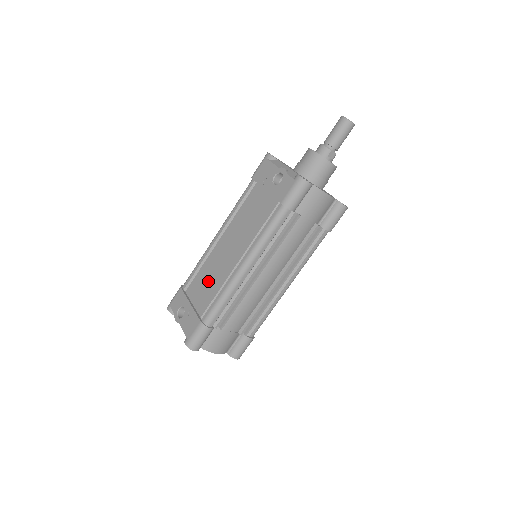
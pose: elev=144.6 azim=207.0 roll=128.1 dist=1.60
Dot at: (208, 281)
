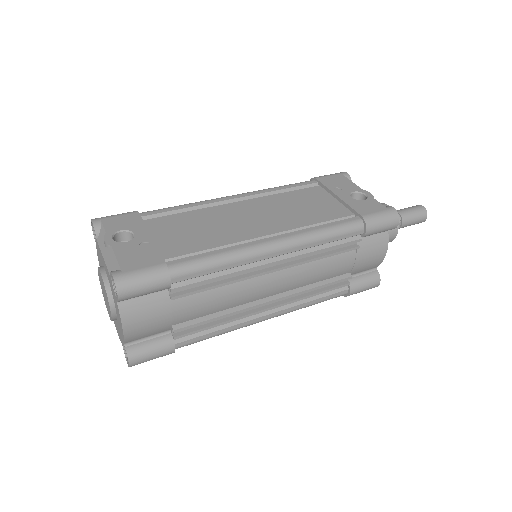
Dot at: (199, 229)
